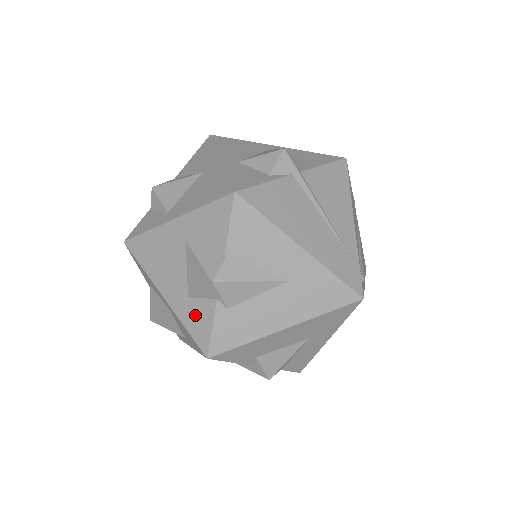
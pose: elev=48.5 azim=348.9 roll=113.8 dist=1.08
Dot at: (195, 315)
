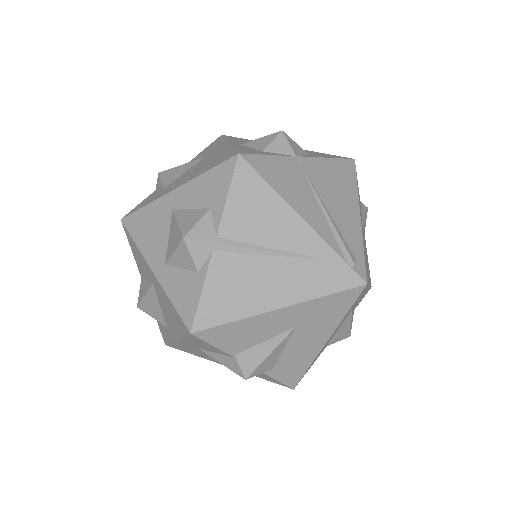
Dot at: (258, 375)
